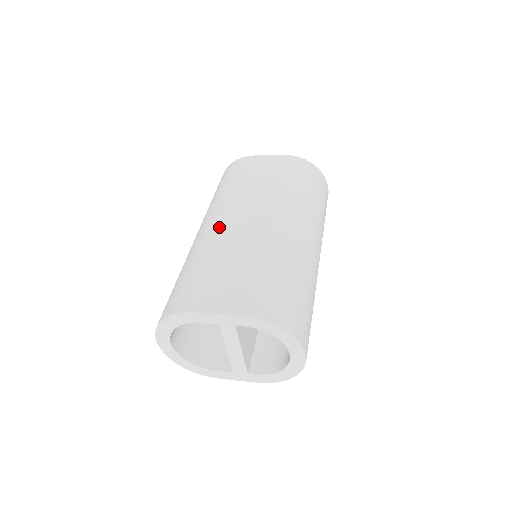
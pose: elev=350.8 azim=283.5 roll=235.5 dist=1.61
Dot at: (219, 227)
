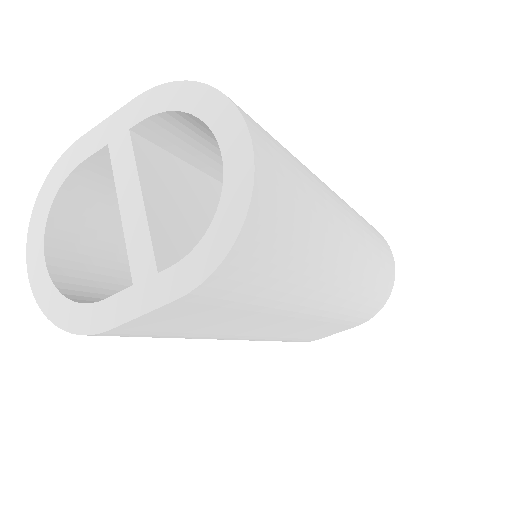
Dot at: occluded
